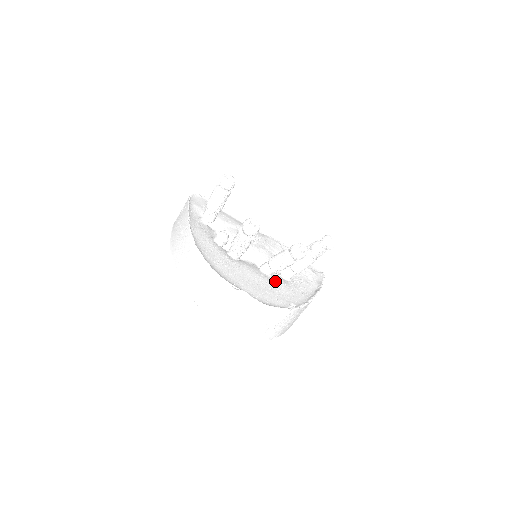
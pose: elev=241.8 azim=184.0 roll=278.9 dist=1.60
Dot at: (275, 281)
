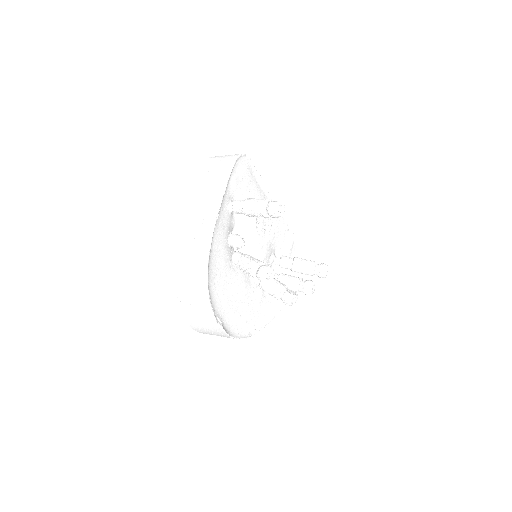
Dot at: (256, 292)
